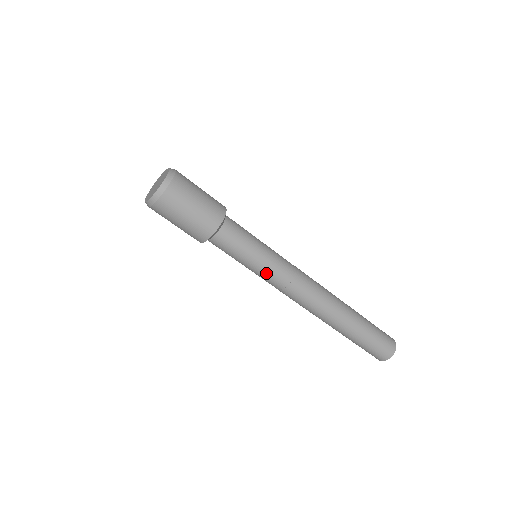
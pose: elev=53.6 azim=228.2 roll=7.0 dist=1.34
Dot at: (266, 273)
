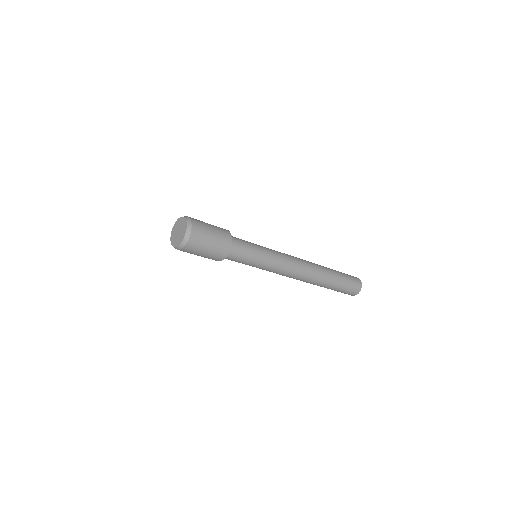
Dot at: (266, 268)
